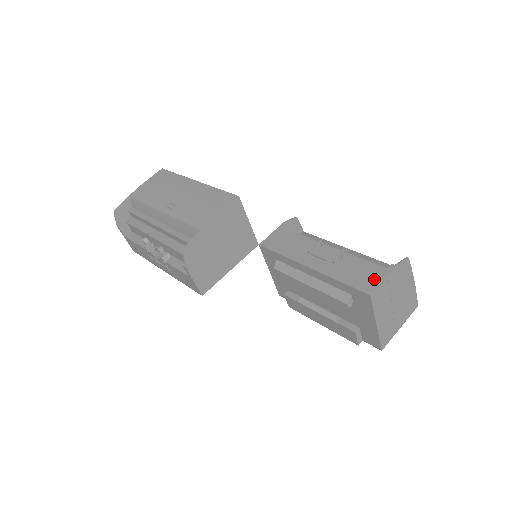
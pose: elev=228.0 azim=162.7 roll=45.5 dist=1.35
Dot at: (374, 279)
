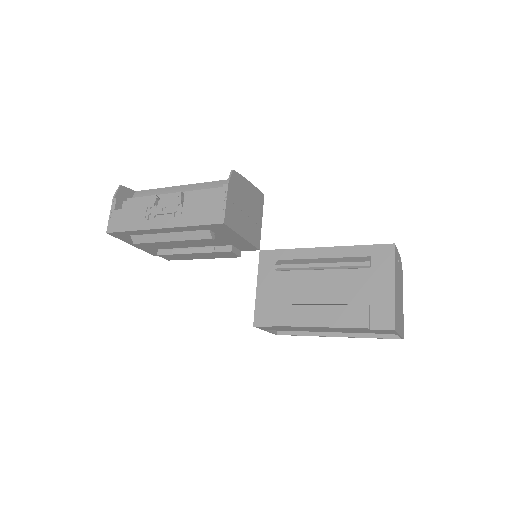
Dot at: occluded
